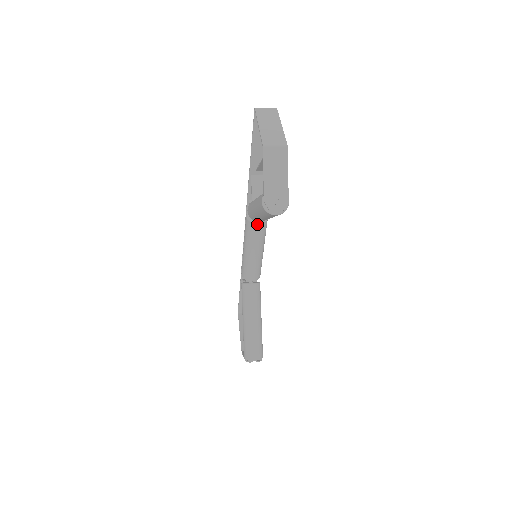
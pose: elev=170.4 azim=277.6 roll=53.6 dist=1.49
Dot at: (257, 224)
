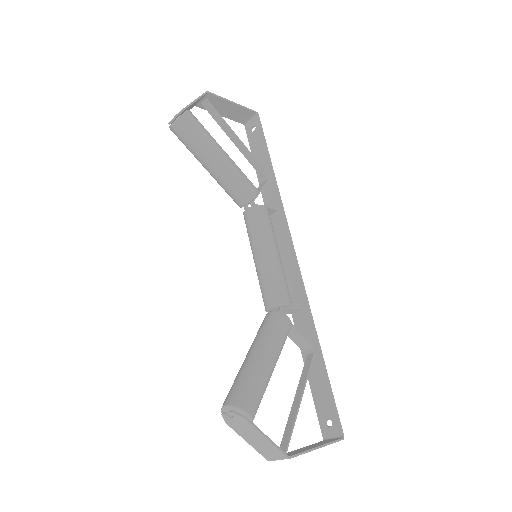
Dot at: (246, 211)
